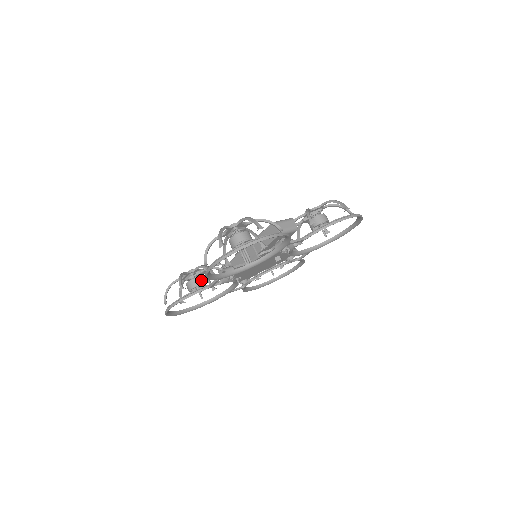
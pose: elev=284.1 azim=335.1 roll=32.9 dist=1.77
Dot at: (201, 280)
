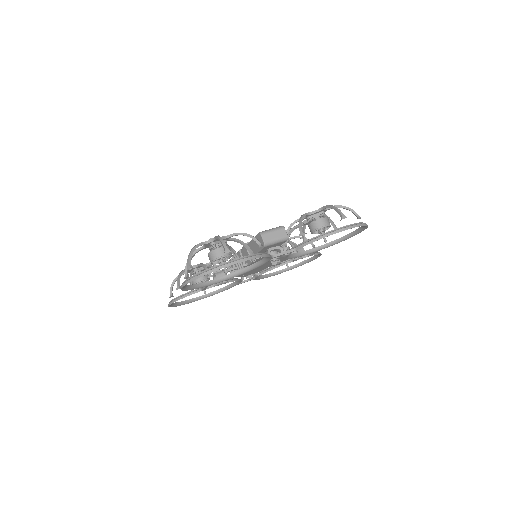
Dot at: (203, 276)
